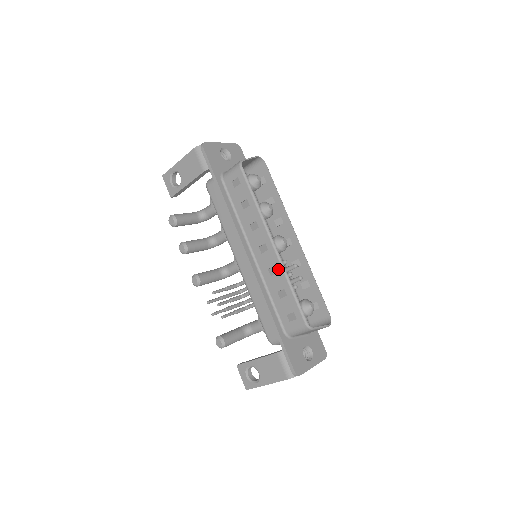
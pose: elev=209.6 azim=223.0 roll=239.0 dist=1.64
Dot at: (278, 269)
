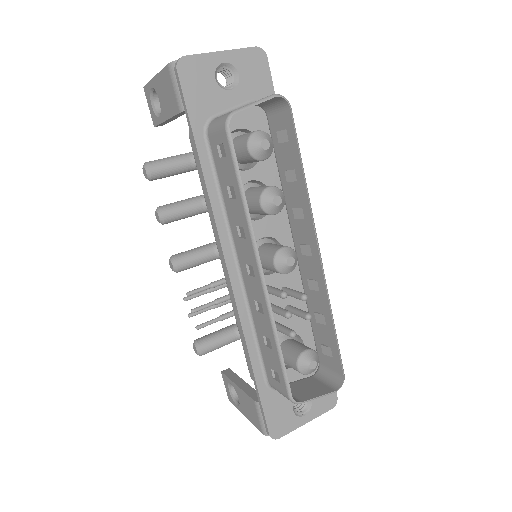
Dot at: (264, 311)
